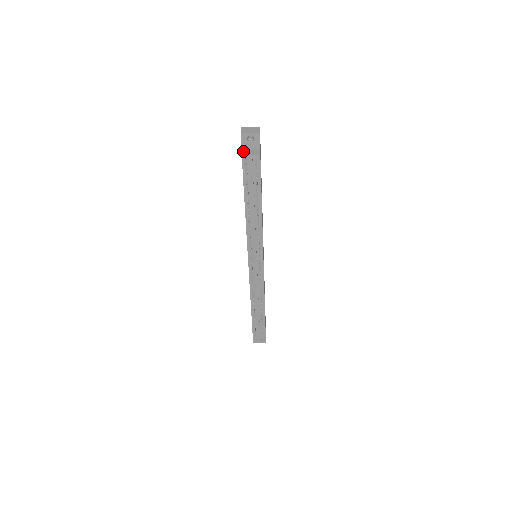
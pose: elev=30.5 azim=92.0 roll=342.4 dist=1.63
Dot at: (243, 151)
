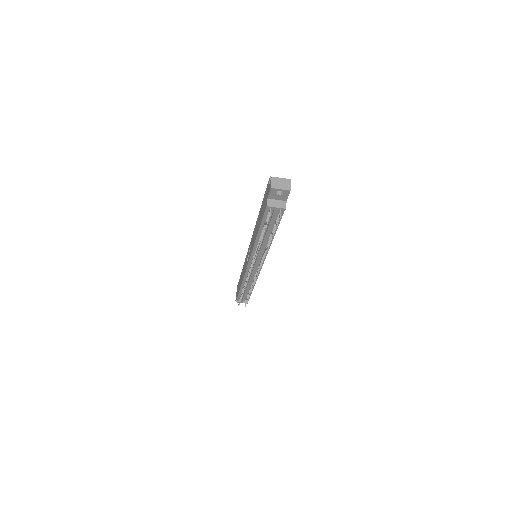
Dot at: (269, 200)
